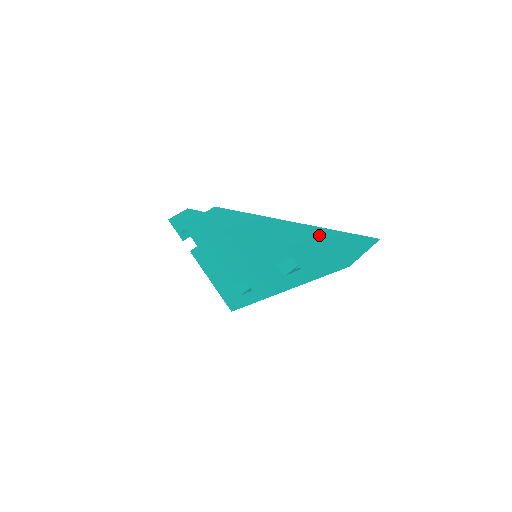
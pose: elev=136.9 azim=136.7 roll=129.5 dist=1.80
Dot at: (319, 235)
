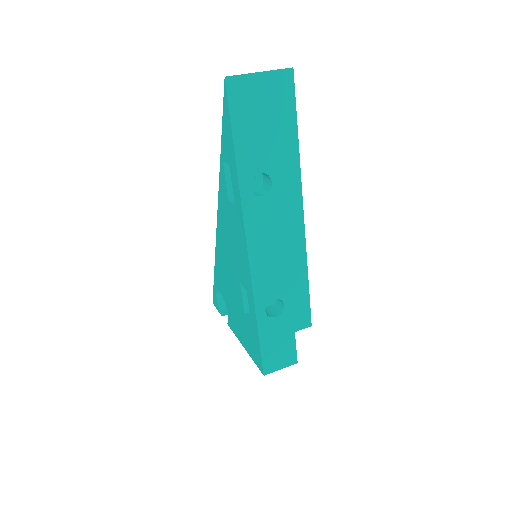
Dot at: occluded
